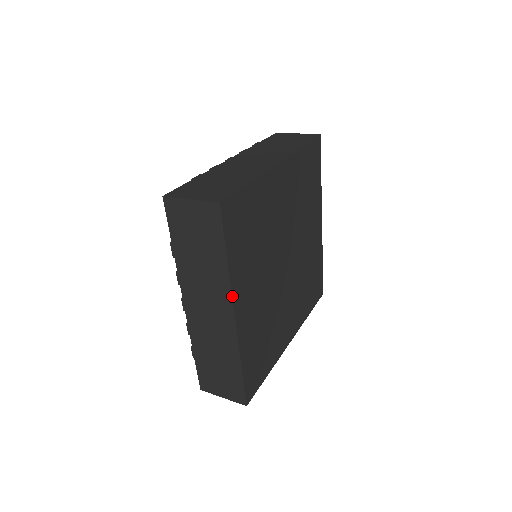
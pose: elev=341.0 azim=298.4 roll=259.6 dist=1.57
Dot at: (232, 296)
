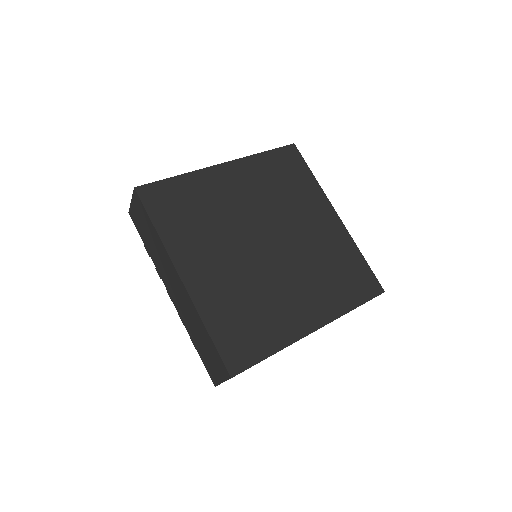
Dot at: (171, 258)
